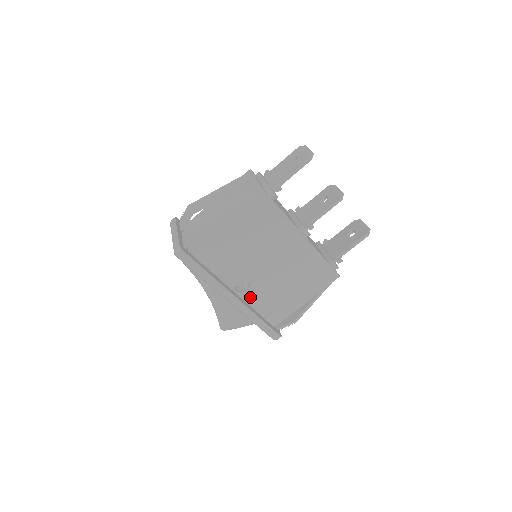
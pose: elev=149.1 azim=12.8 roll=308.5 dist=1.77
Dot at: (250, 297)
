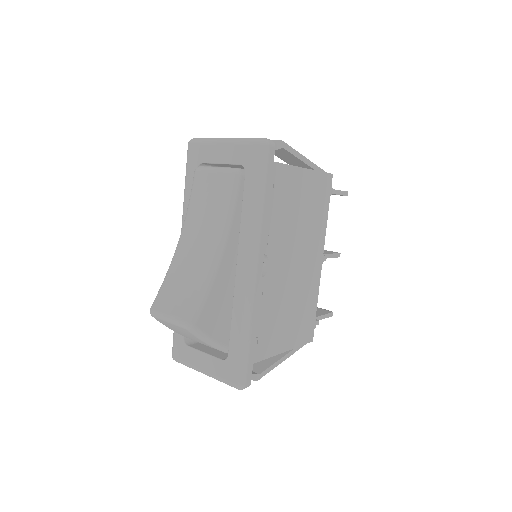
Dot at: occluded
